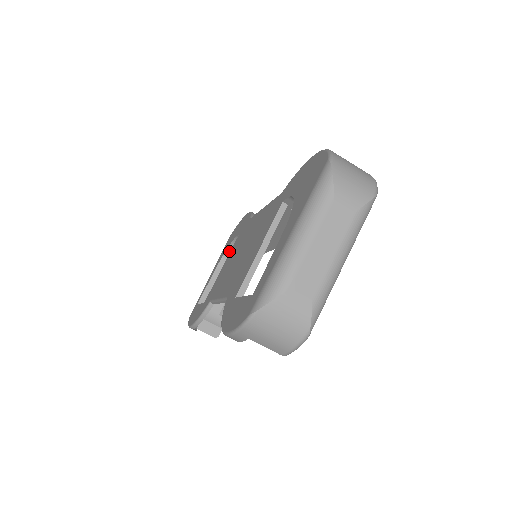
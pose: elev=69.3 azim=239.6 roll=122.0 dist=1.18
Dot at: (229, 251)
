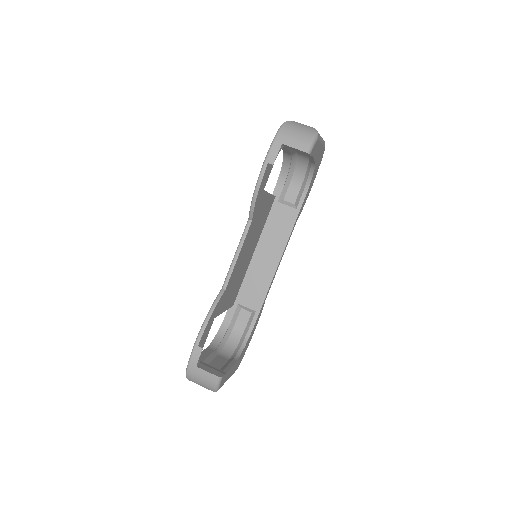
Dot at: (218, 336)
